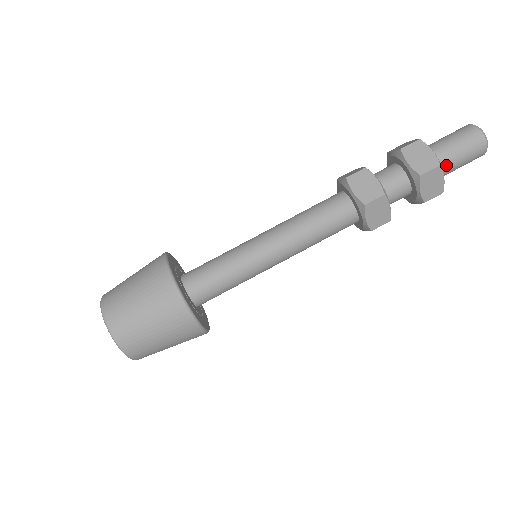
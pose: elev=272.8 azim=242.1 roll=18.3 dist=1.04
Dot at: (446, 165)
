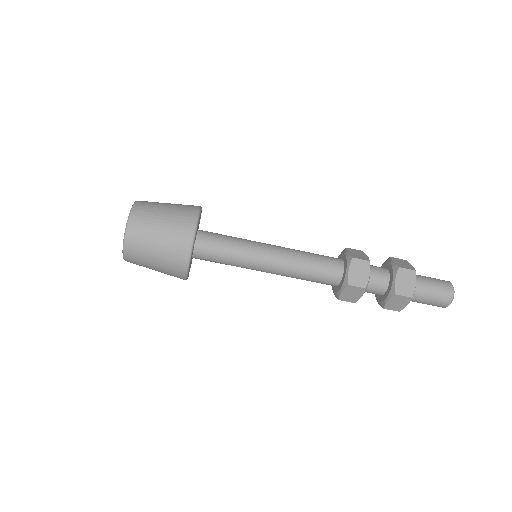
Dot at: occluded
